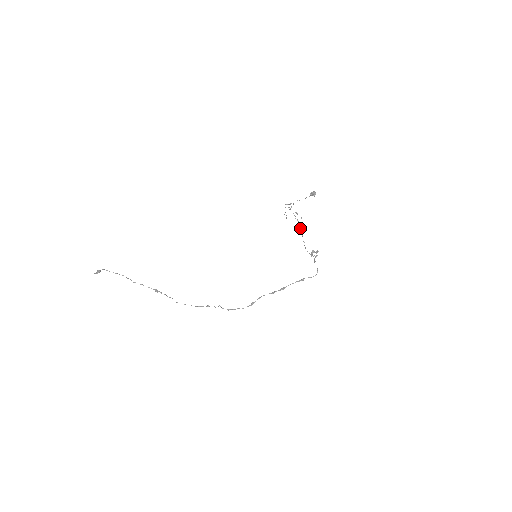
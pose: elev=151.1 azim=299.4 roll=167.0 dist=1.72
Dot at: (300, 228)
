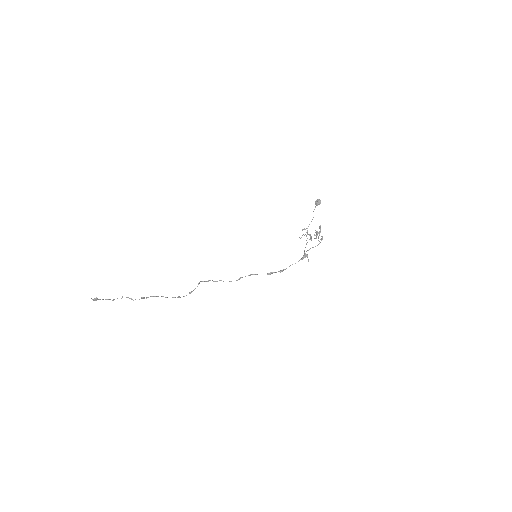
Dot at: (310, 236)
